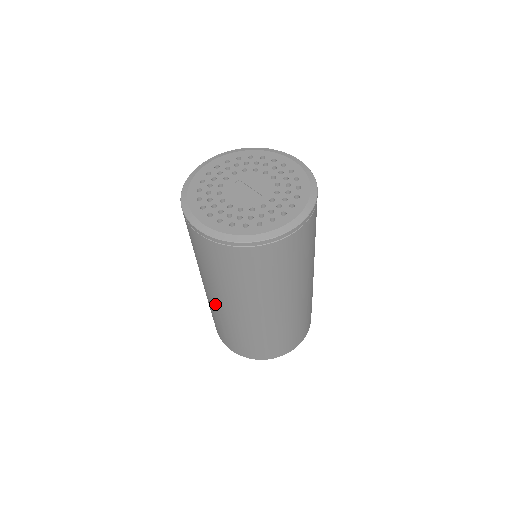
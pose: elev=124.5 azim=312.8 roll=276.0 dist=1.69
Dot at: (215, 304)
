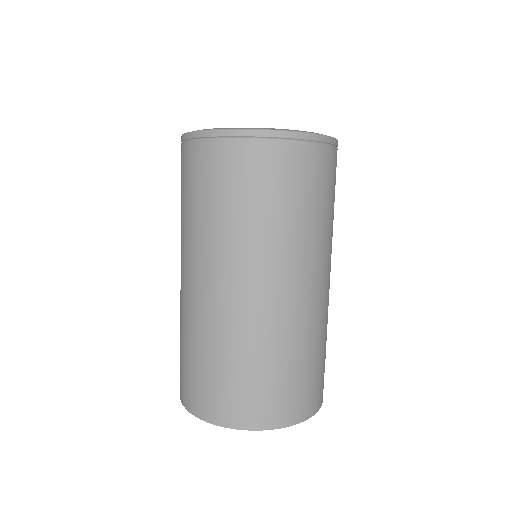
Dot at: occluded
